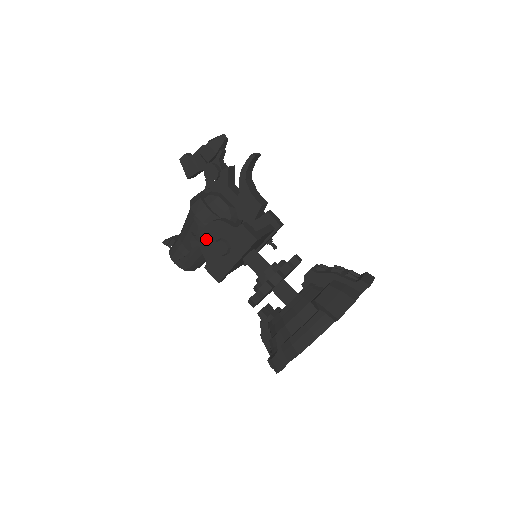
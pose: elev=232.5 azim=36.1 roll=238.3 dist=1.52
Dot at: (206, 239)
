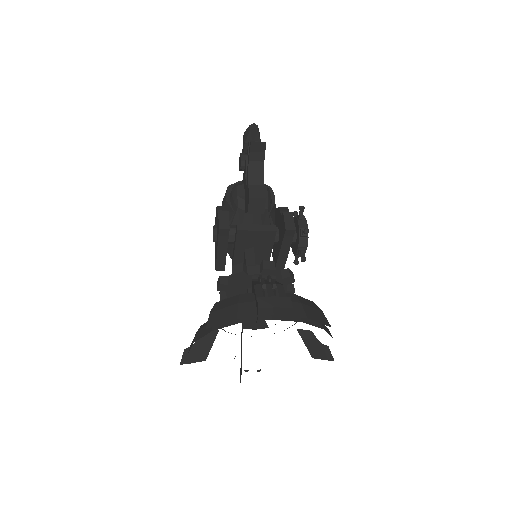
Dot at: occluded
